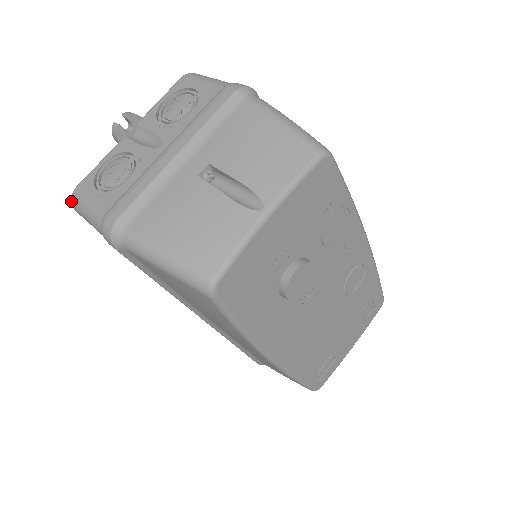
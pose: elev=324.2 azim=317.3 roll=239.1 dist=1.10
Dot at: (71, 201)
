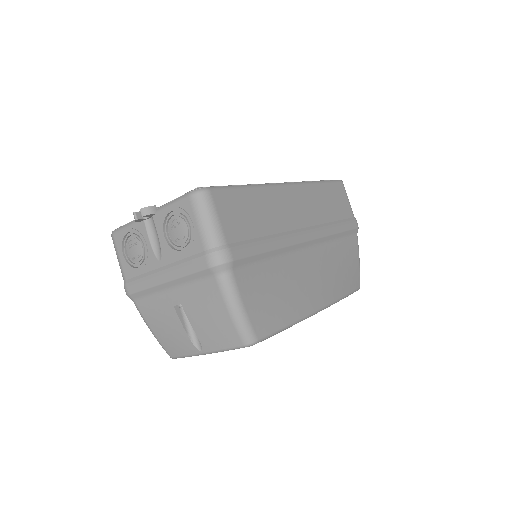
Dot at: occluded
